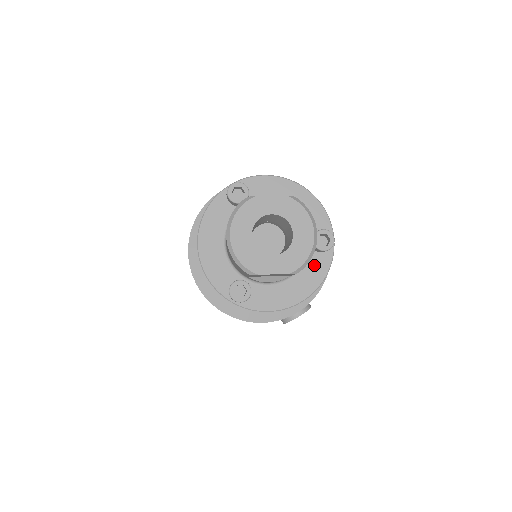
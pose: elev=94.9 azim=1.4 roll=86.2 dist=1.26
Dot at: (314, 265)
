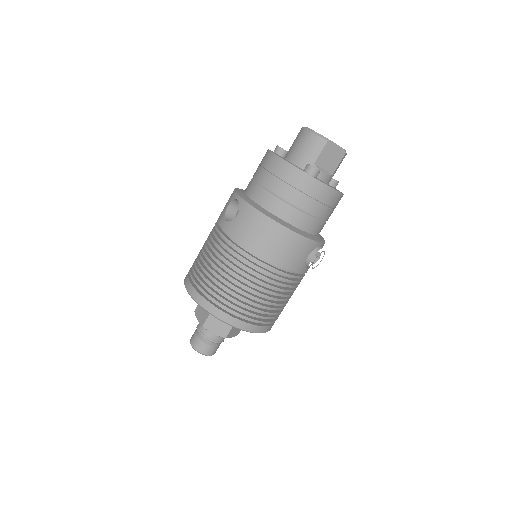
Dot at: occluded
